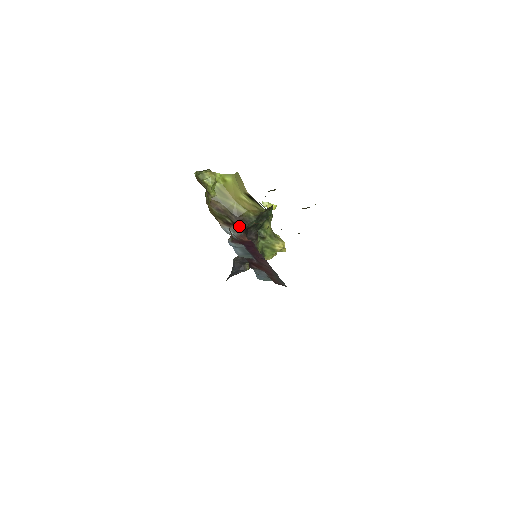
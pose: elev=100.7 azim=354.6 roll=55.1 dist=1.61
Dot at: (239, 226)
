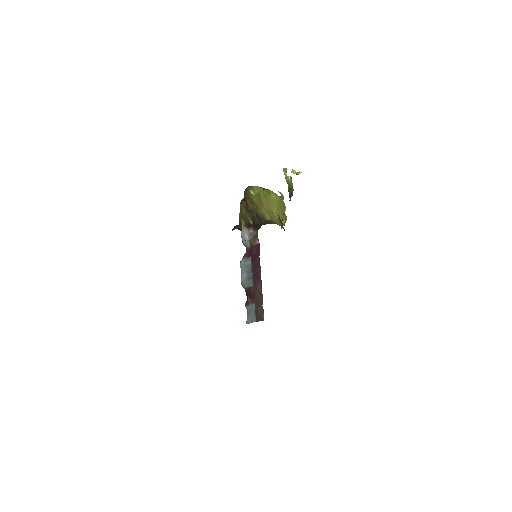
Dot at: (257, 227)
